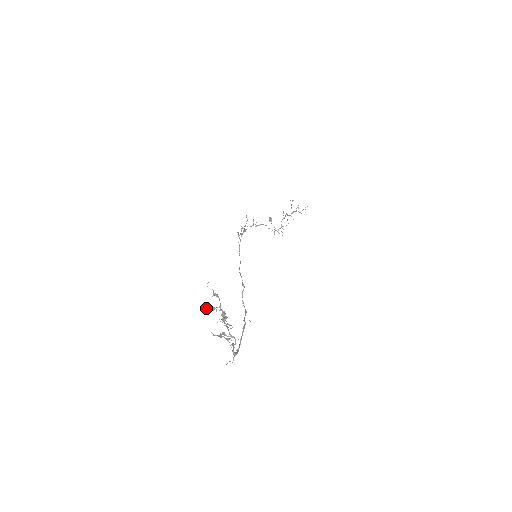
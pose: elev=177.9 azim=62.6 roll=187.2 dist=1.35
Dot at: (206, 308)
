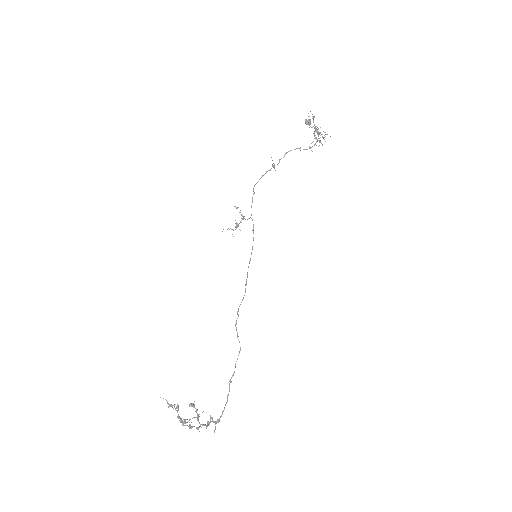
Dot at: occluded
